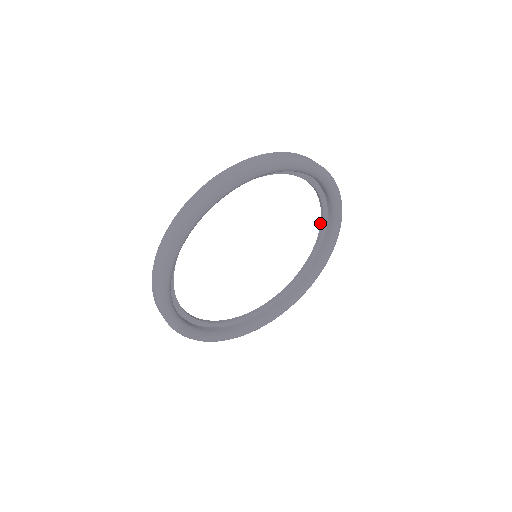
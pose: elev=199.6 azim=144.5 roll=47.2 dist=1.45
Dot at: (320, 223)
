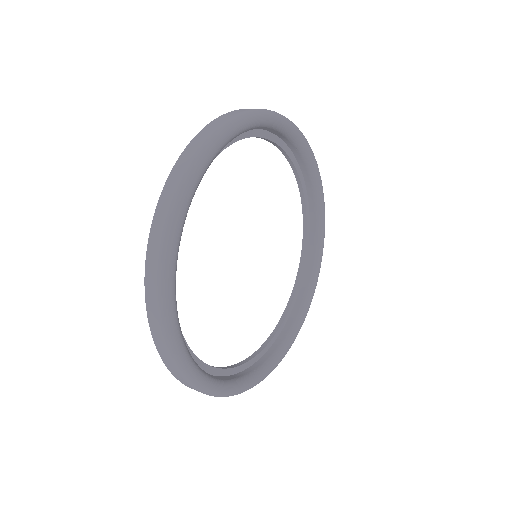
Dot at: occluded
